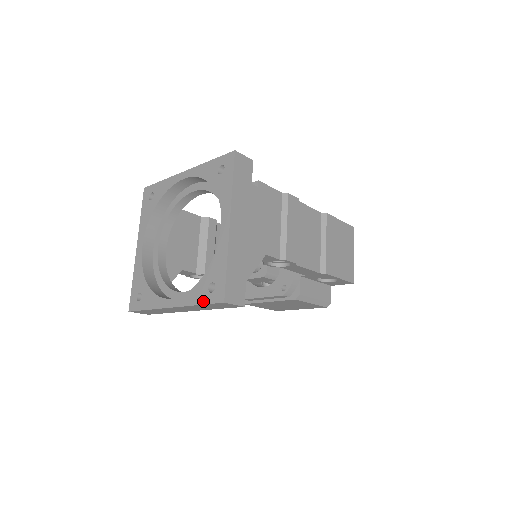
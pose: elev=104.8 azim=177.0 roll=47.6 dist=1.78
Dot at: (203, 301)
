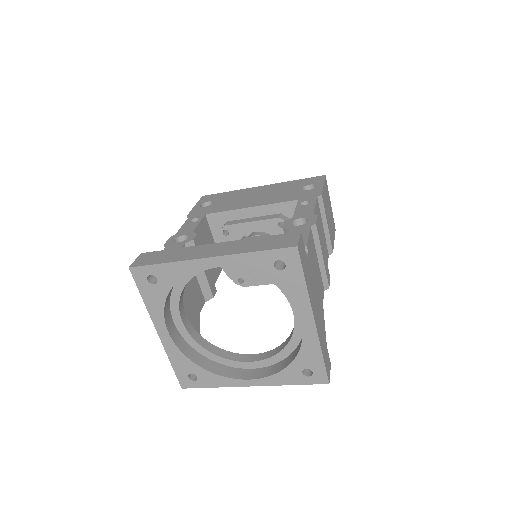
Dot at: (299, 383)
